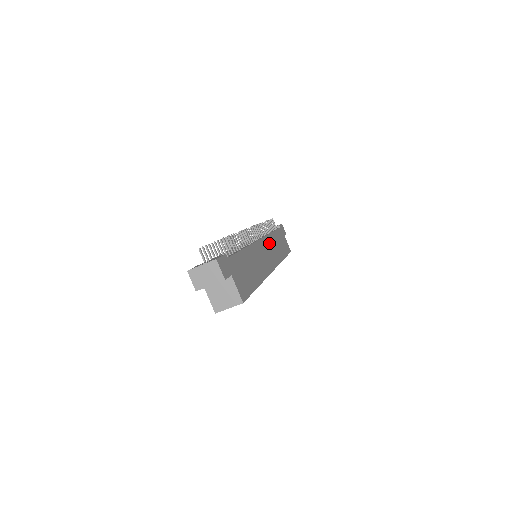
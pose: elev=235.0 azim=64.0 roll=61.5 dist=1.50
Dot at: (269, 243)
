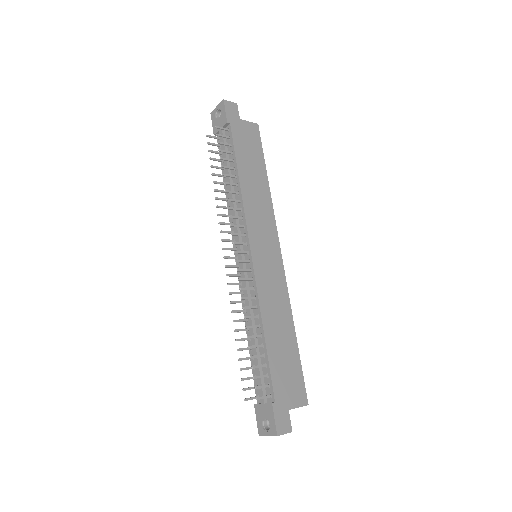
Dot at: (253, 221)
